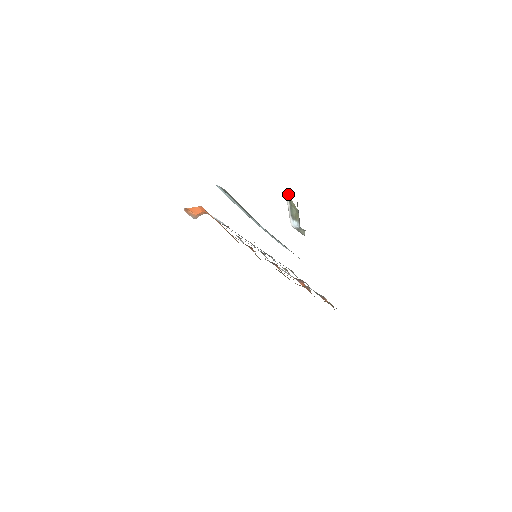
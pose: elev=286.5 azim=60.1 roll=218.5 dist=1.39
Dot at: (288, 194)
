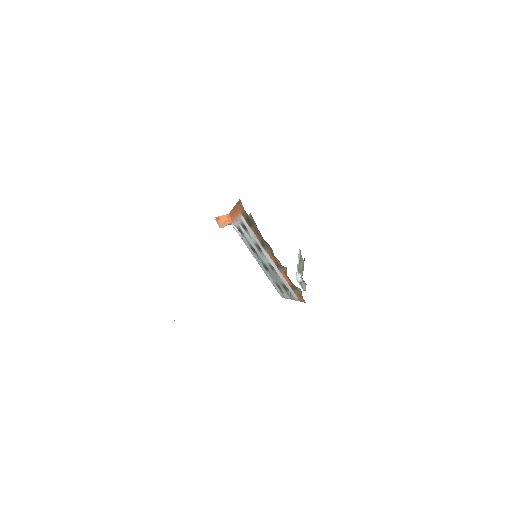
Dot at: (300, 251)
